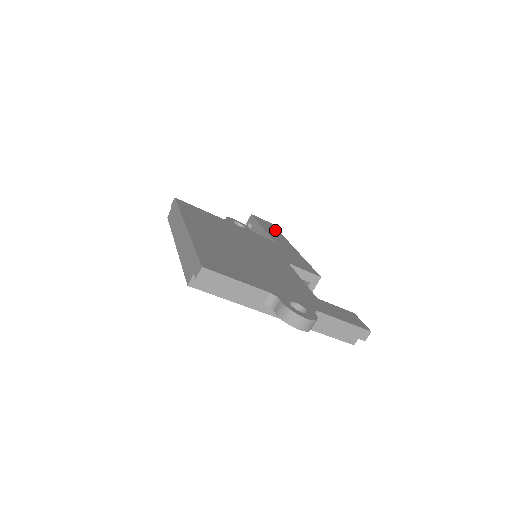
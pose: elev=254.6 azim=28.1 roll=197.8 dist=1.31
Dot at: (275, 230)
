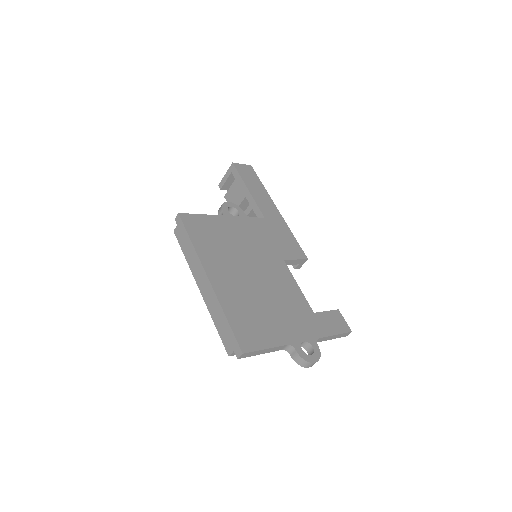
Dot at: (258, 183)
